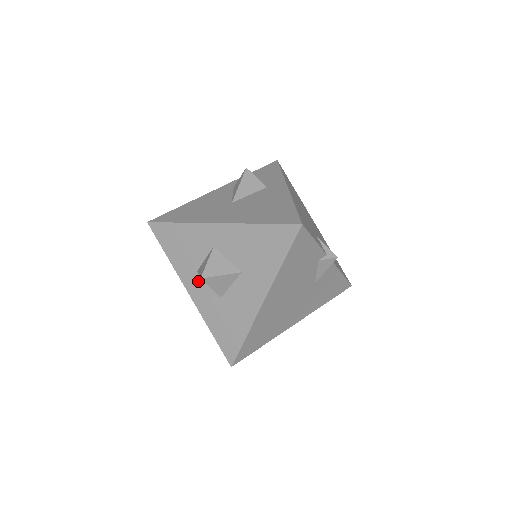
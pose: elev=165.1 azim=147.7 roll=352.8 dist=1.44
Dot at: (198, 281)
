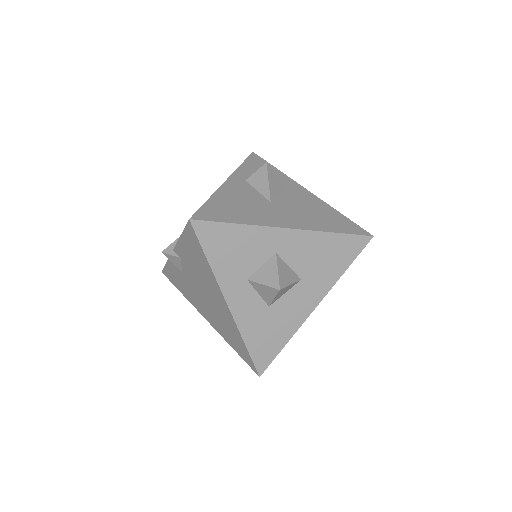
Dot at: (245, 290)
